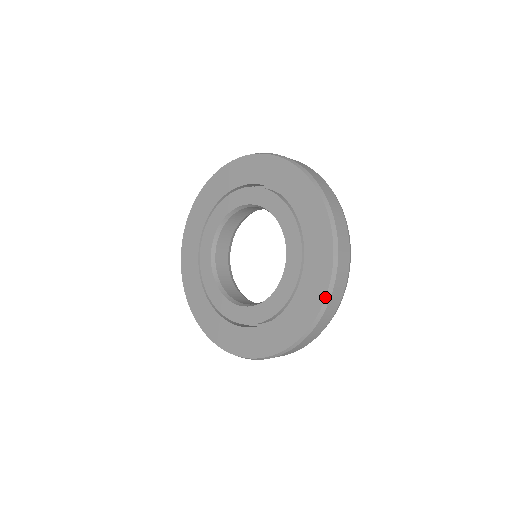
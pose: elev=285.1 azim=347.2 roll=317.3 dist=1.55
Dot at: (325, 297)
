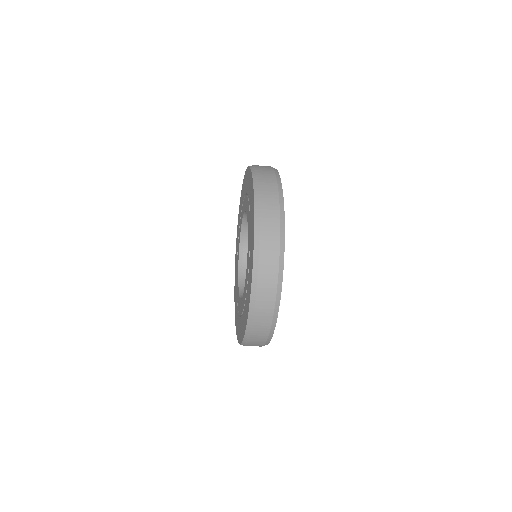
Dot at: (252, 264)
